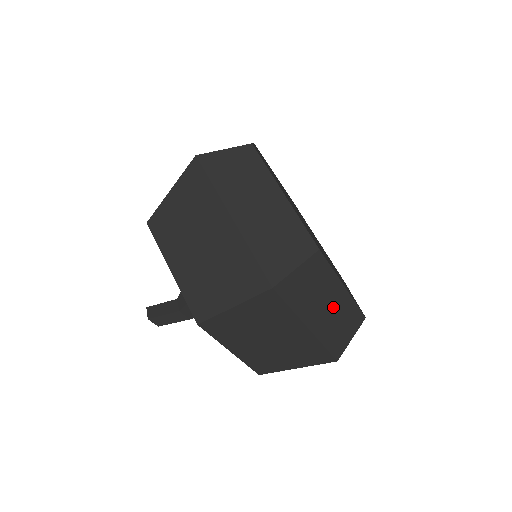
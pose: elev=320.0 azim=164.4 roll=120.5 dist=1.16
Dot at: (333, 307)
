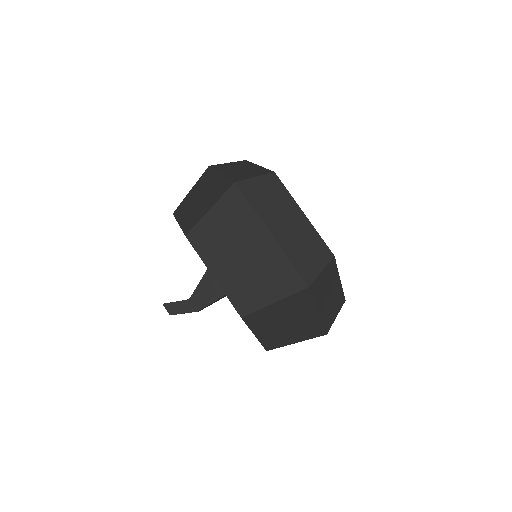
Dot at: (295, 227)
